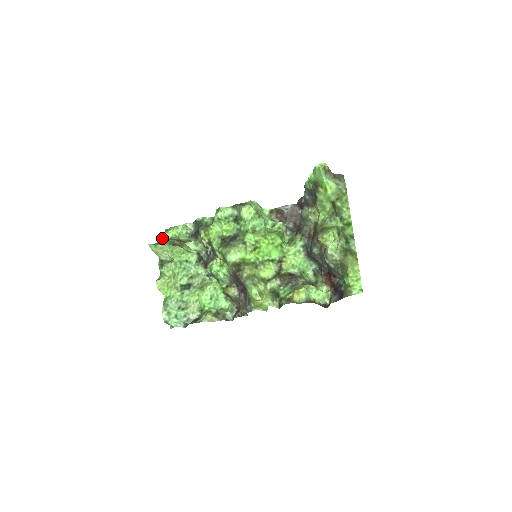
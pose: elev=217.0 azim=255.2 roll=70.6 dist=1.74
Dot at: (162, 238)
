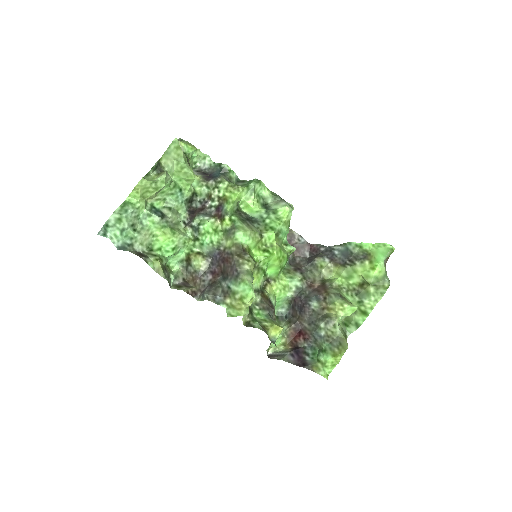
Dot at: occluded
